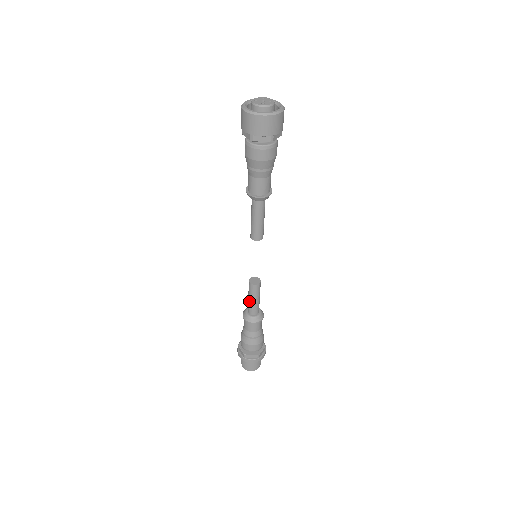
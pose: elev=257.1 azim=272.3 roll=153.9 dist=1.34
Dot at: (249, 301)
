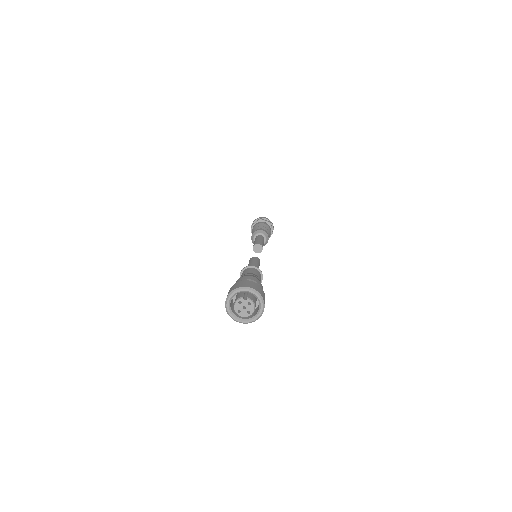
Dot at: occluded
